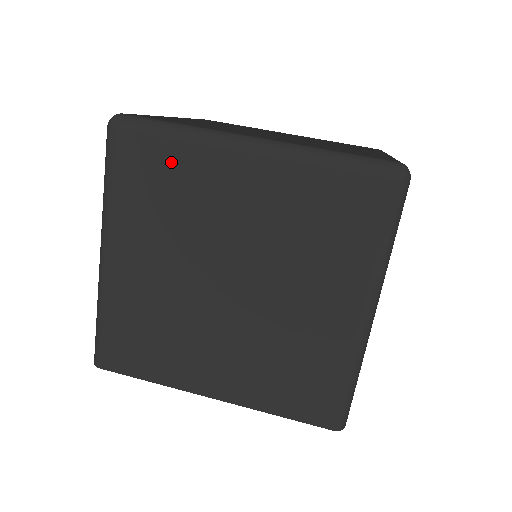
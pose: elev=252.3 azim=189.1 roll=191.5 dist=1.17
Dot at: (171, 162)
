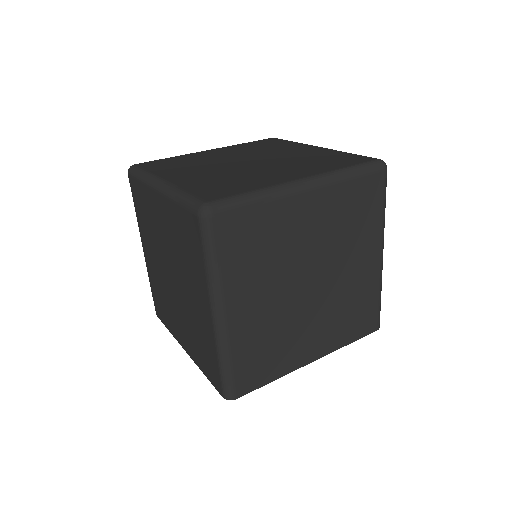
Dot at: (142, 196)
